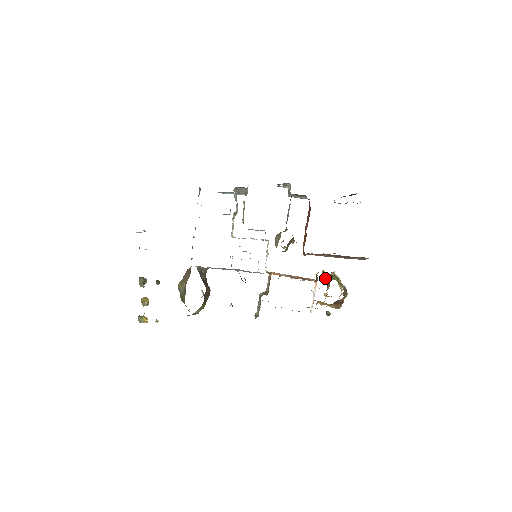
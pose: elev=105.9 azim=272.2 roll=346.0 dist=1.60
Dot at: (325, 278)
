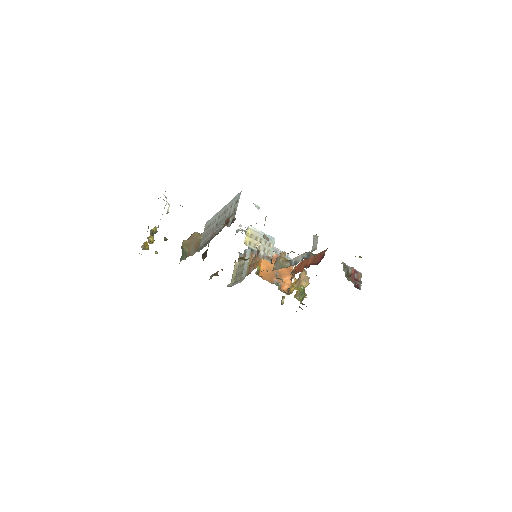
Dot at: (301, 274)
